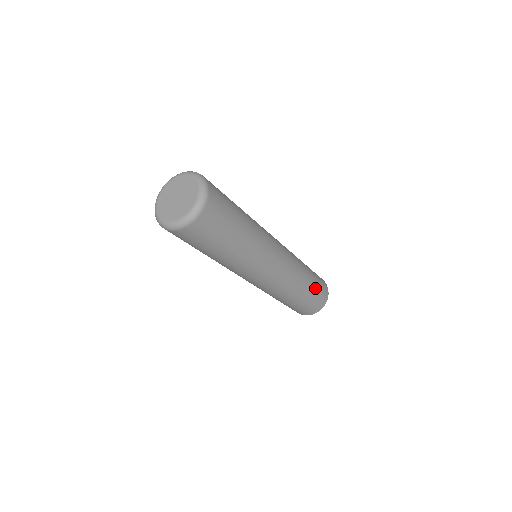
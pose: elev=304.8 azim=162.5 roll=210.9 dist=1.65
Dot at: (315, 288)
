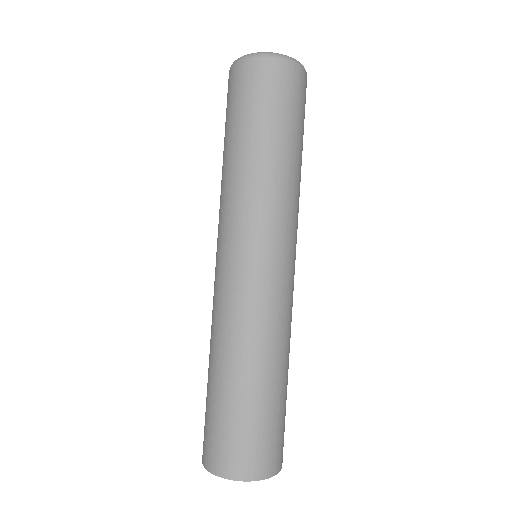
Dot at: (284, 407)
